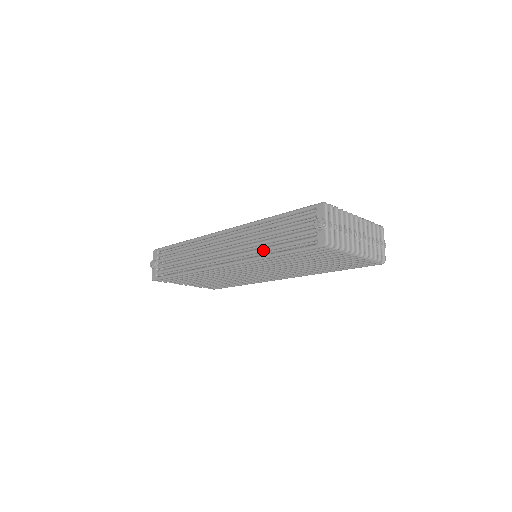
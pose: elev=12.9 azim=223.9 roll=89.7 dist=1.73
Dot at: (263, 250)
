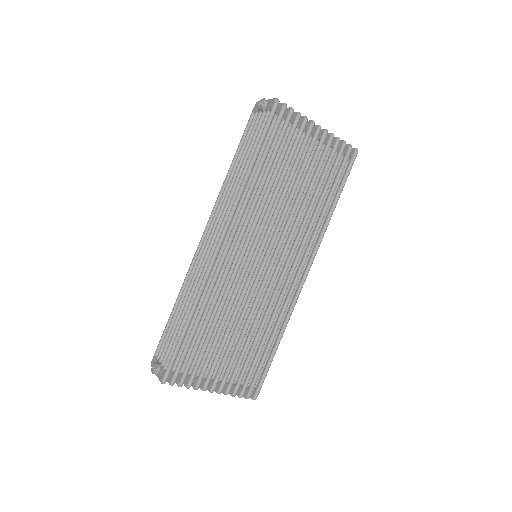
Dot at: (240, 178)
